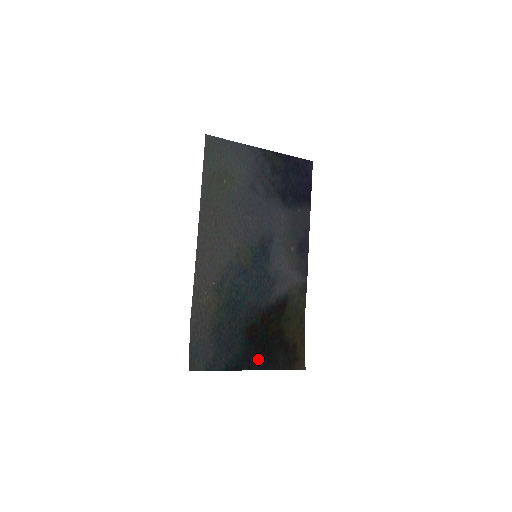
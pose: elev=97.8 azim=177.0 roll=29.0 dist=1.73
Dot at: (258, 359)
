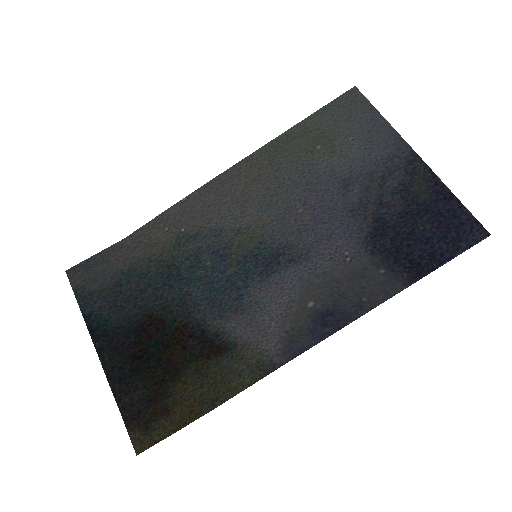
Dot at: (118, 357)
